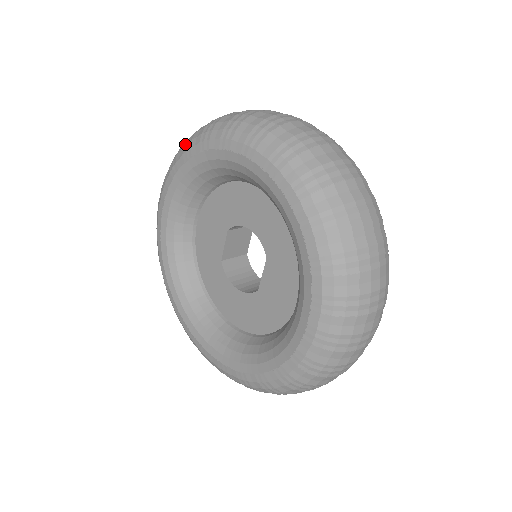
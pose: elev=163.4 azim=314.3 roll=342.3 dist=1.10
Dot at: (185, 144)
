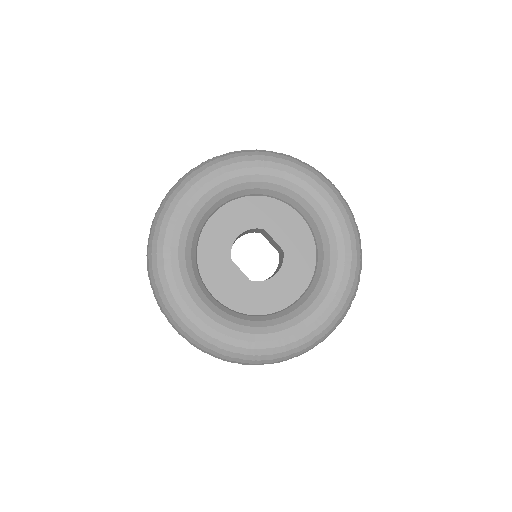
Dot at: (155, 251)
